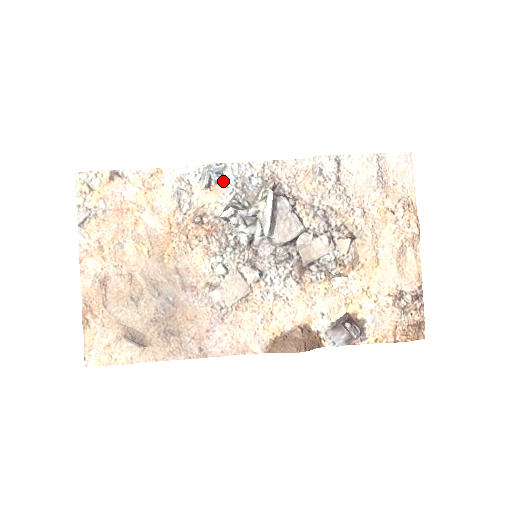
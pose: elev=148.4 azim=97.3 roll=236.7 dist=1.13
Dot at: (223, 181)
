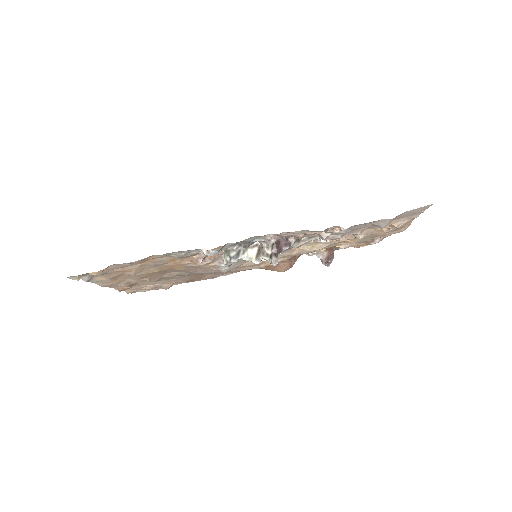
Dot at: occluded
